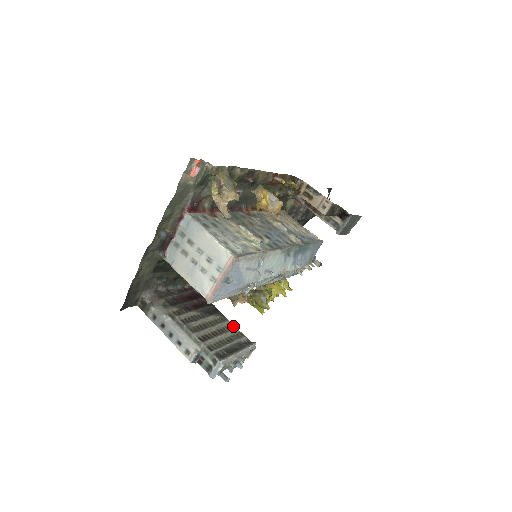
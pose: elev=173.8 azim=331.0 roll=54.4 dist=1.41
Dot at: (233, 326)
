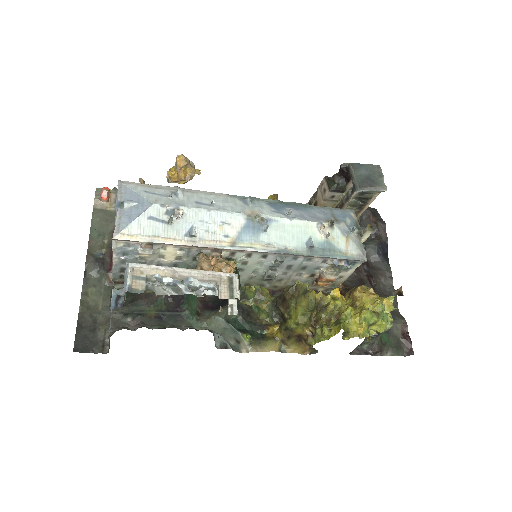
Dot at: occluded
